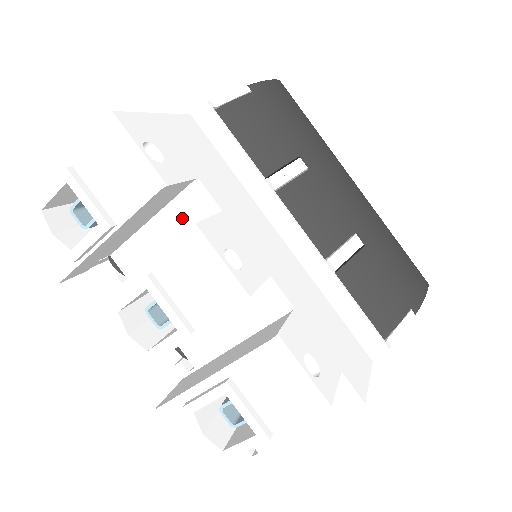
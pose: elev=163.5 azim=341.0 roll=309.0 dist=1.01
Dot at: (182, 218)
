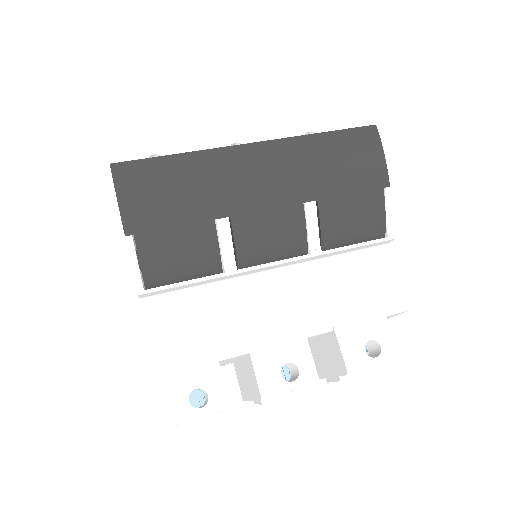
Dot at: occluded
